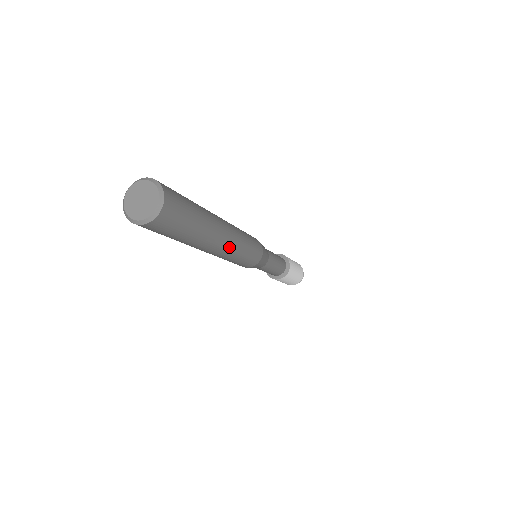
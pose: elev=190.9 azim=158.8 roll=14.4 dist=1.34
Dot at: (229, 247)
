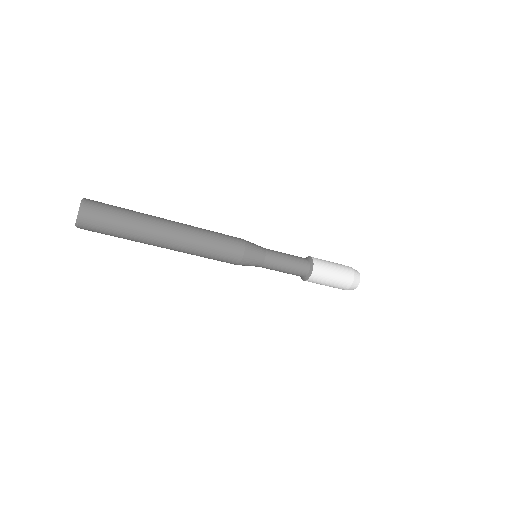
Dot at: (182, 245)
